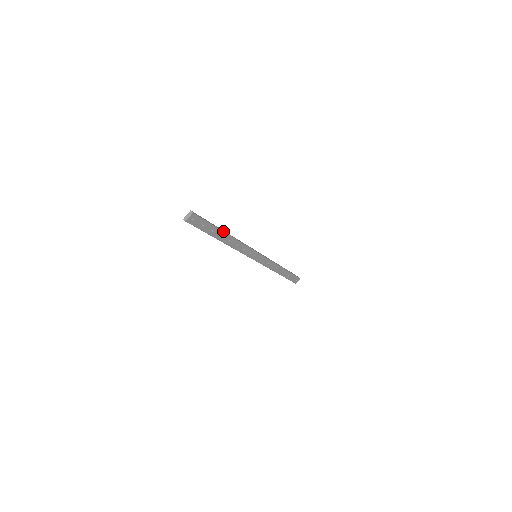
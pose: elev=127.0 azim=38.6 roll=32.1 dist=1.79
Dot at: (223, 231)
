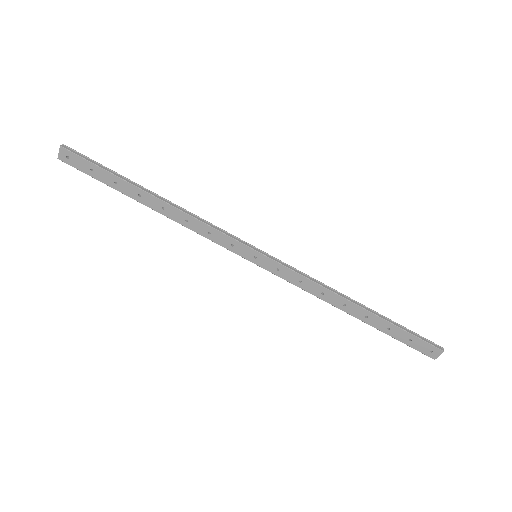
Dot at: (139, 187)
